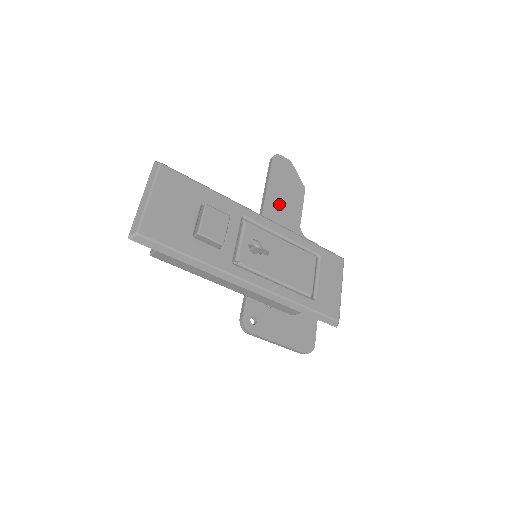
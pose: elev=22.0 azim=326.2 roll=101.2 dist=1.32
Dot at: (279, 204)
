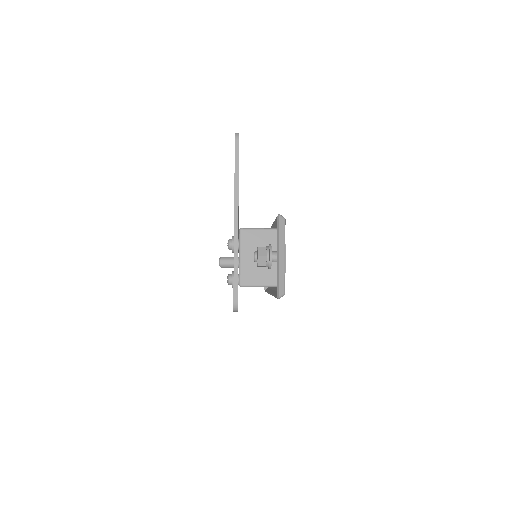
Dot at: occluded
